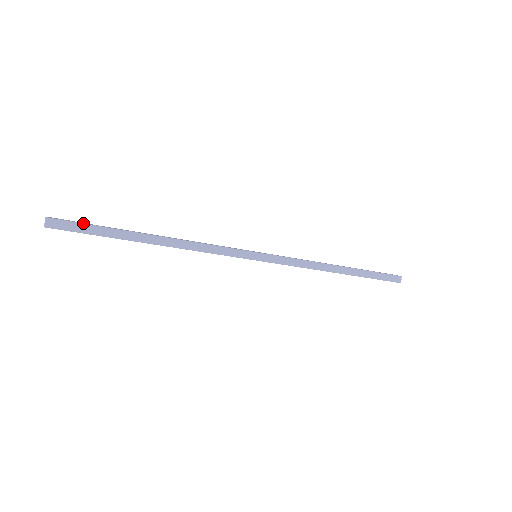
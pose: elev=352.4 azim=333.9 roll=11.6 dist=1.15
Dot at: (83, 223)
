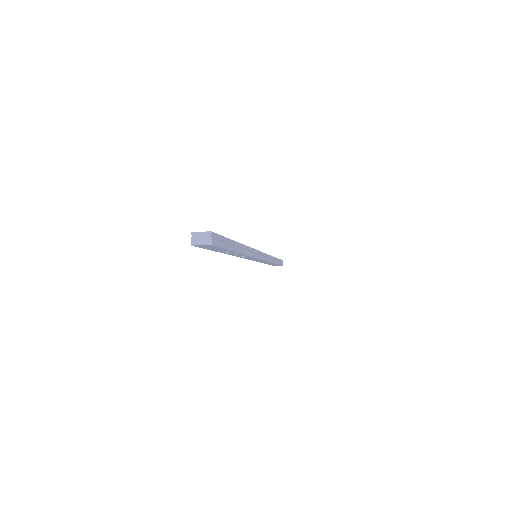
Dot at: (223, 236)
